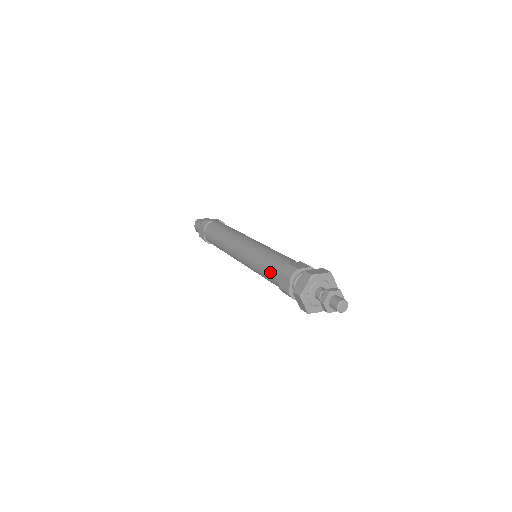
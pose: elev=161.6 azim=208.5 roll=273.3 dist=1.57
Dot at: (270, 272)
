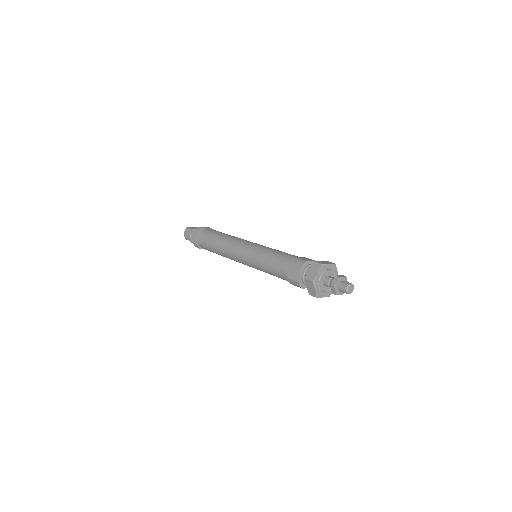
Dot at: (278, 266)
